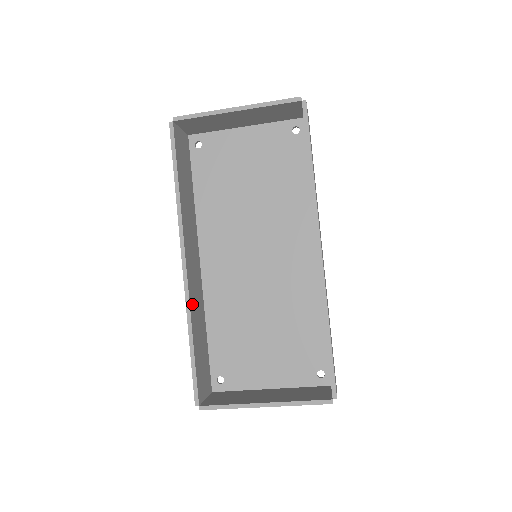
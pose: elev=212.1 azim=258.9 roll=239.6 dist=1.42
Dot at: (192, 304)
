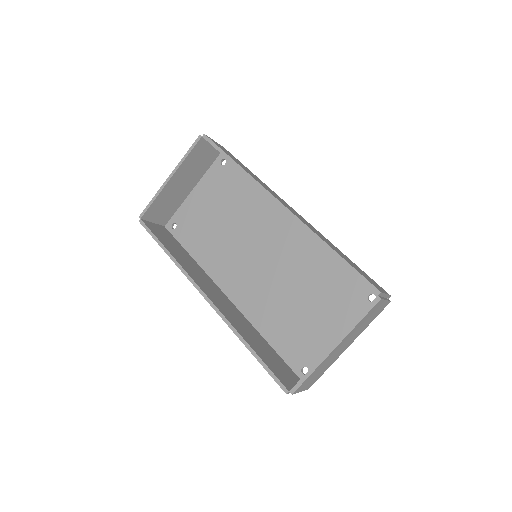
Dot at: (232, 321)
